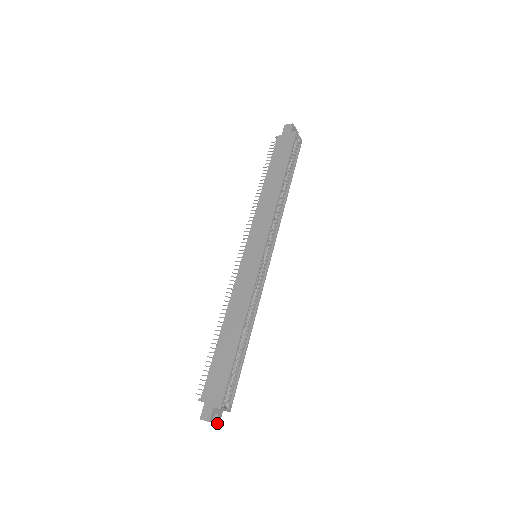
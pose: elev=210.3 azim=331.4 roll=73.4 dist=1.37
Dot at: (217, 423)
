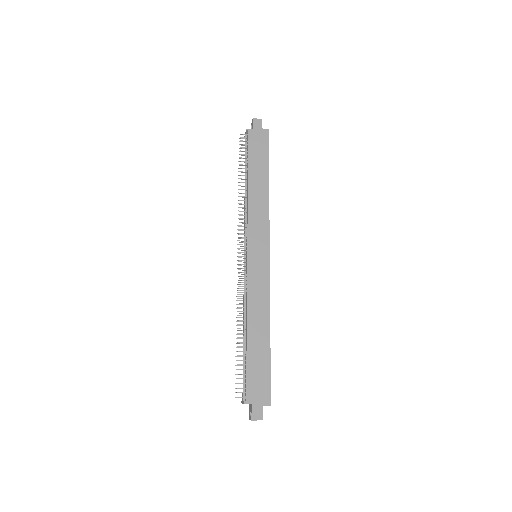
Dot at: occluded
